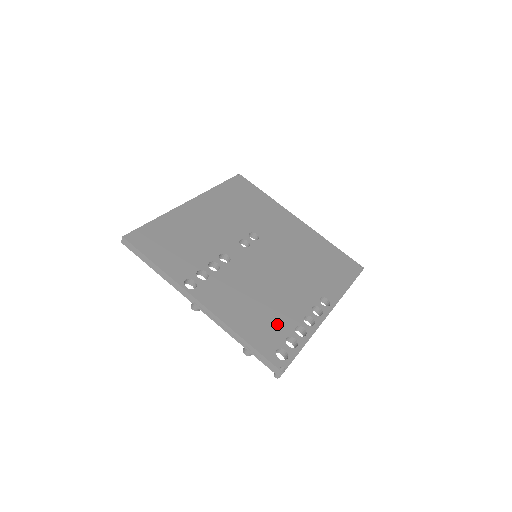
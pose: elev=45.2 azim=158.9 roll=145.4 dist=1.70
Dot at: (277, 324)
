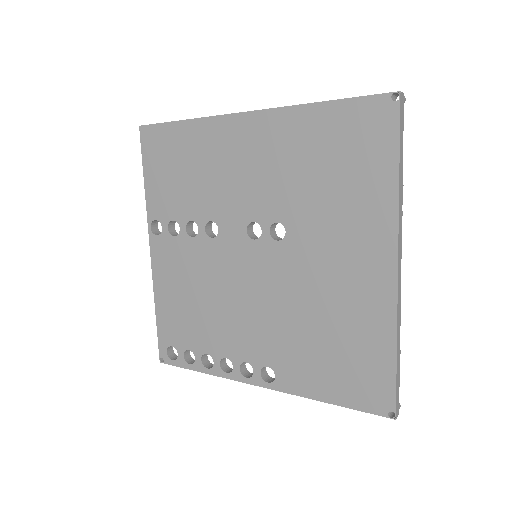
Dot at: (193, 333)
